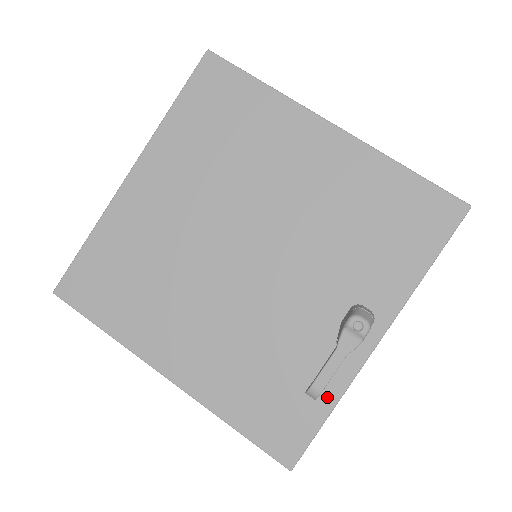
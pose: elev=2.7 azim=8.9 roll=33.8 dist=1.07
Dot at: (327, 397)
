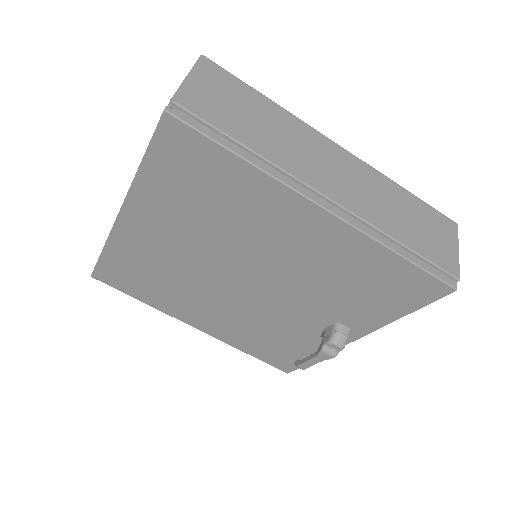
Dot at: occluded
